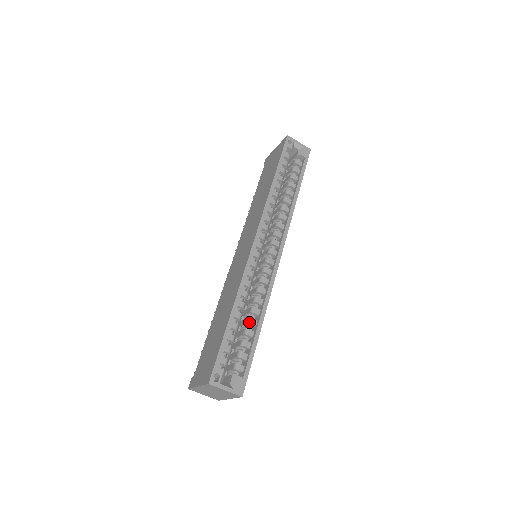
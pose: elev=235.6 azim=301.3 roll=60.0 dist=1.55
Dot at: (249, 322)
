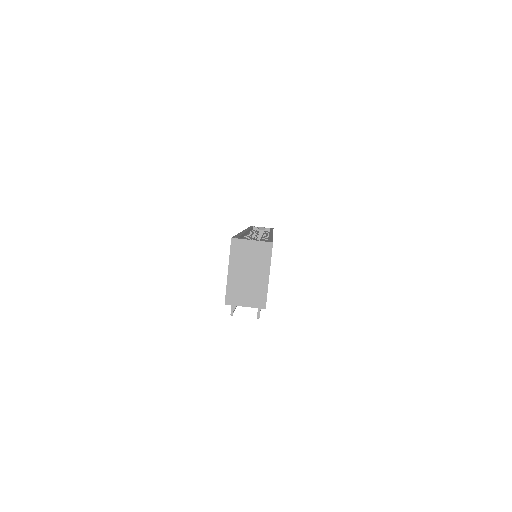
Dot at: occluded
